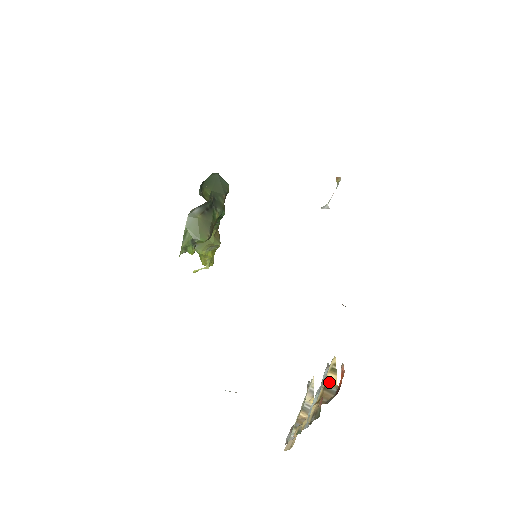
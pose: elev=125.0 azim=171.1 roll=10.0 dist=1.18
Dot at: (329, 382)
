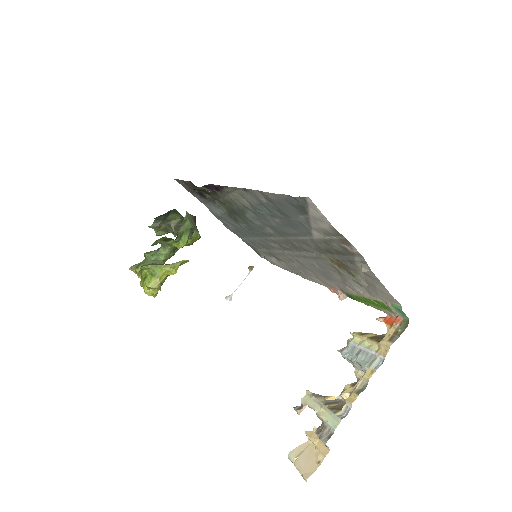
Dot at: (371, 336)
